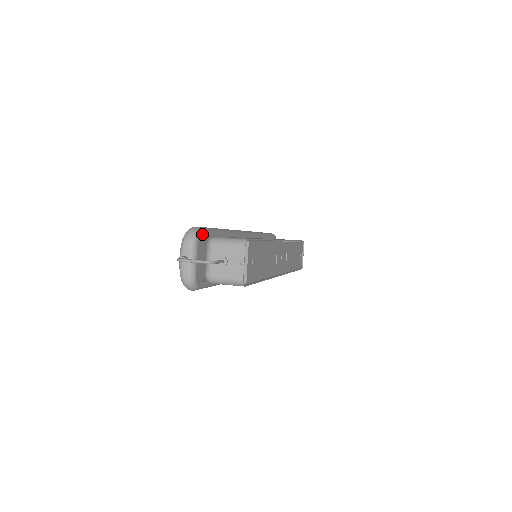
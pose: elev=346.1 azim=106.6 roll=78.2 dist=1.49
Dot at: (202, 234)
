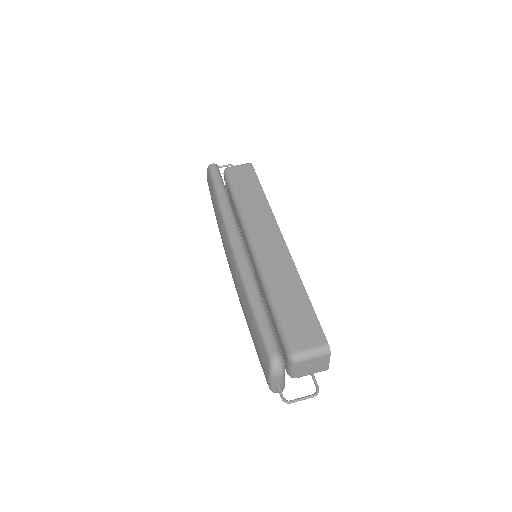
Dot at: (281, 355)
